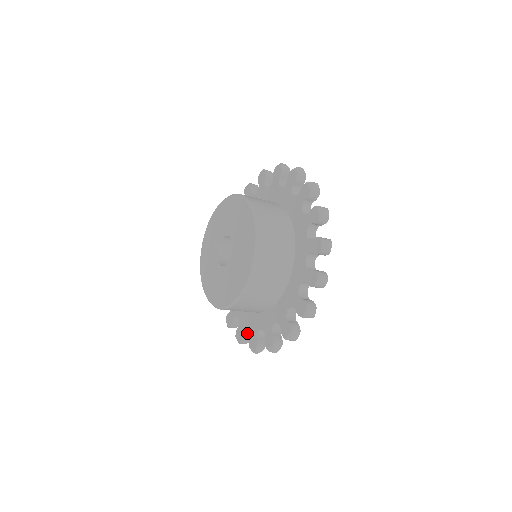
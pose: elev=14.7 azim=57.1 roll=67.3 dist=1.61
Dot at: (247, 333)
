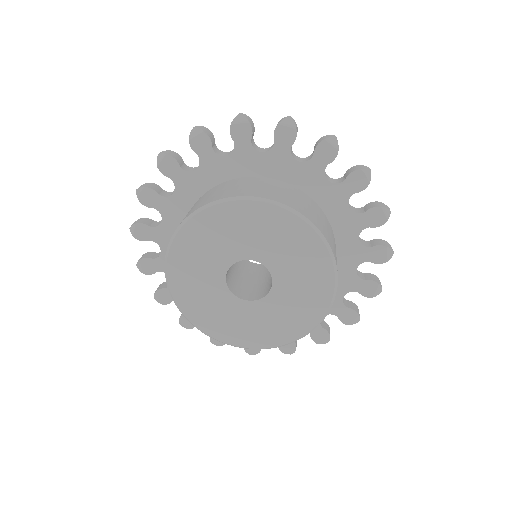
Dot at: occluded
